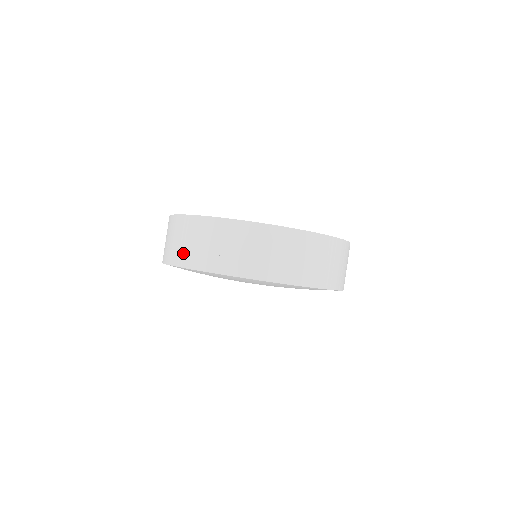
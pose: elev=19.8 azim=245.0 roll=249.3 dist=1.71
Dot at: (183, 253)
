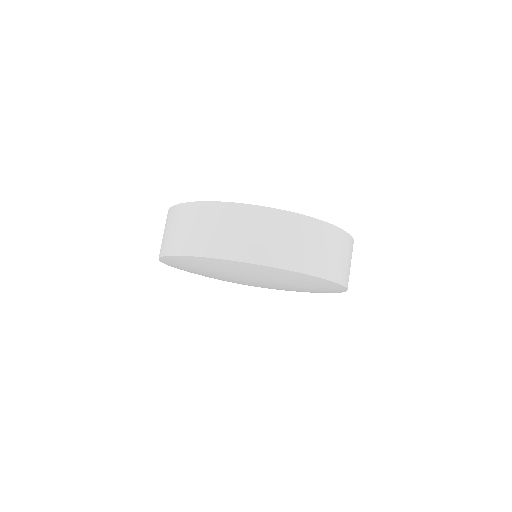
Dot at: (248, 246)
